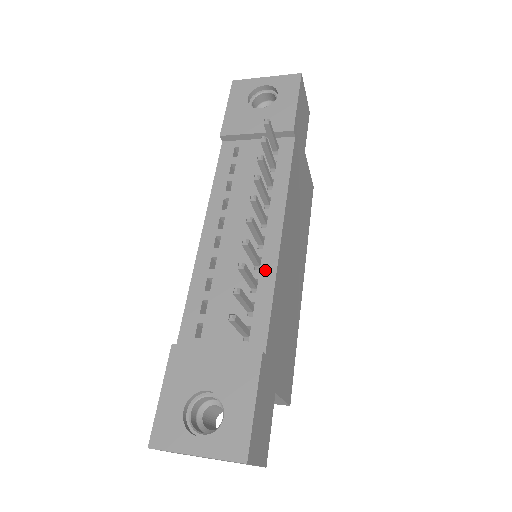
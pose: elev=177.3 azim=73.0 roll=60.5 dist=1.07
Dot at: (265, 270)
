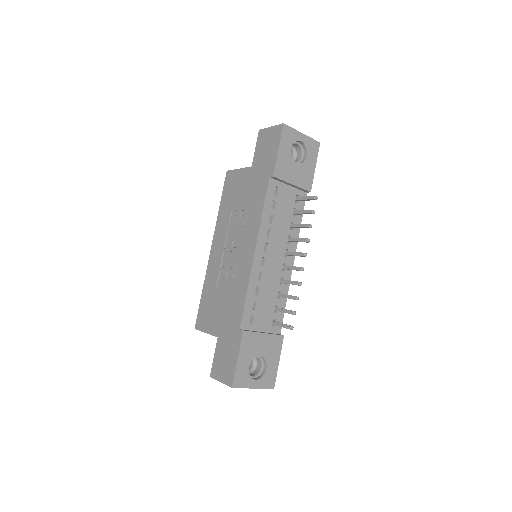
Dot at: (284, 286)
